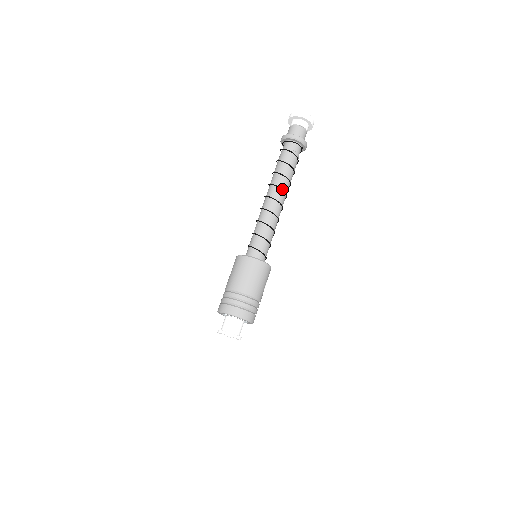
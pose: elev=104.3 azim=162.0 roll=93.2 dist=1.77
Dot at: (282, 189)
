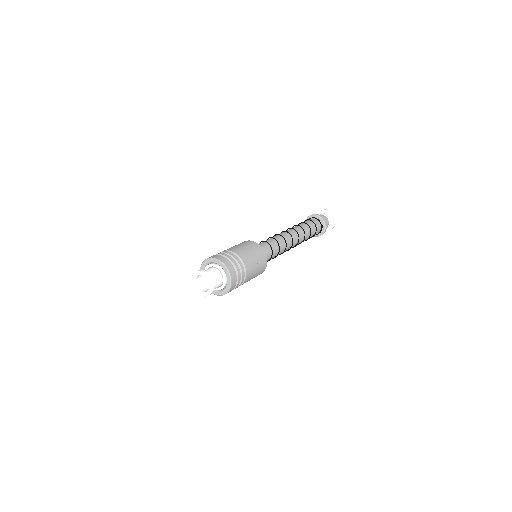
Dot at: (295, 229)
